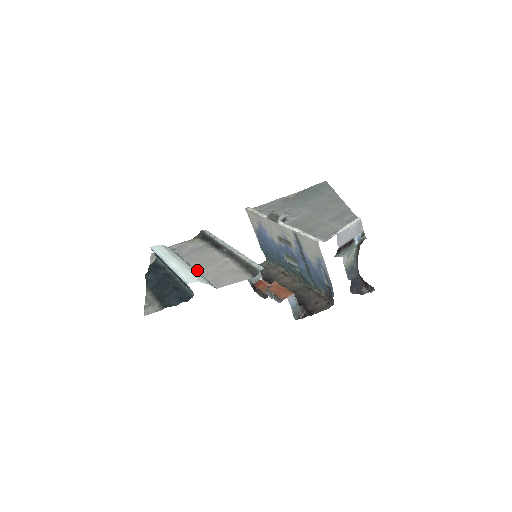
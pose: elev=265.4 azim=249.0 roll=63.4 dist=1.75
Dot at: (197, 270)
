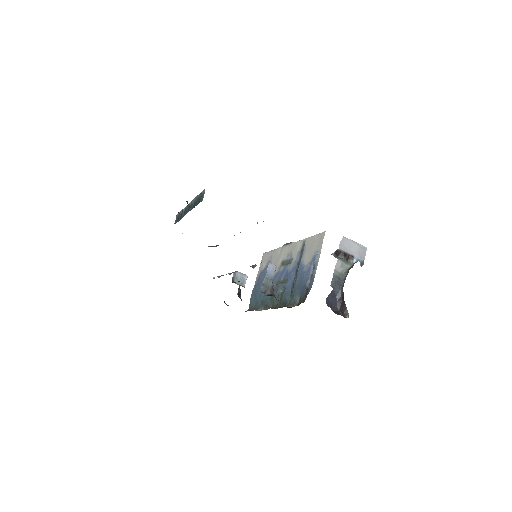
Dot at: occluded
